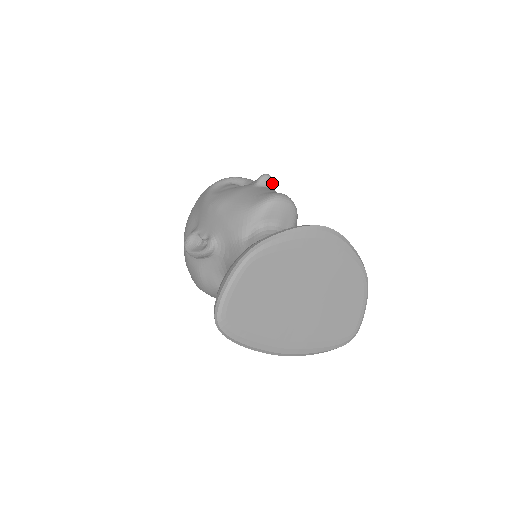
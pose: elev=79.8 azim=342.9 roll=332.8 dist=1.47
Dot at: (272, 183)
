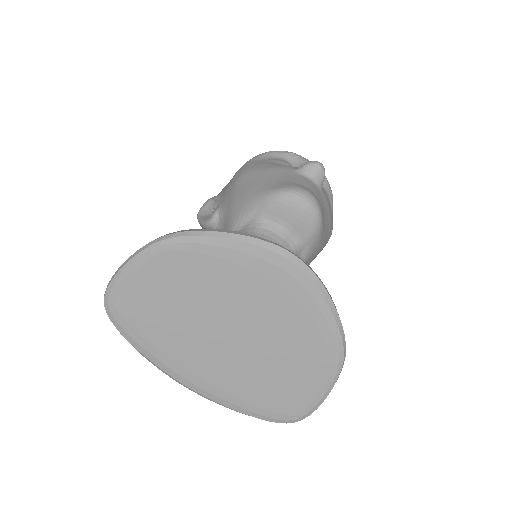
Dot at: (321, 176)
